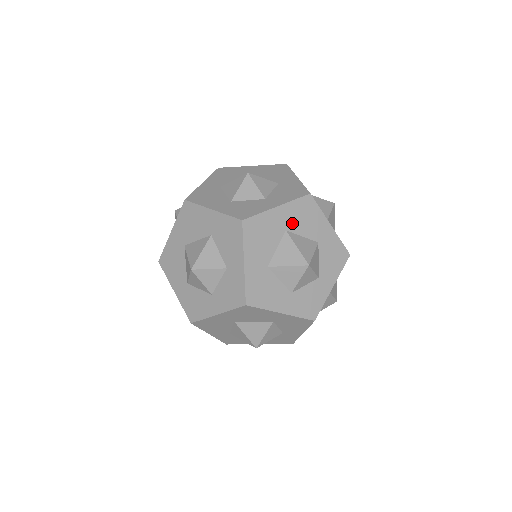
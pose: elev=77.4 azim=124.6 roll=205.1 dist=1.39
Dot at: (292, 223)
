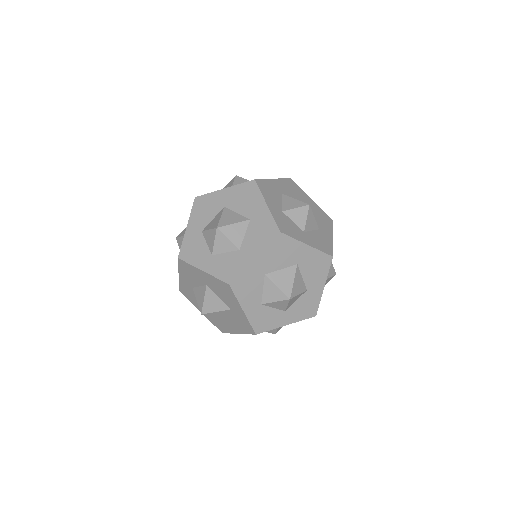
Dot at: (313, 209)
